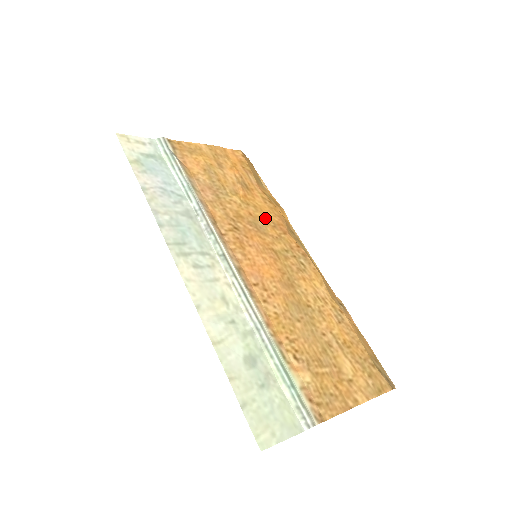
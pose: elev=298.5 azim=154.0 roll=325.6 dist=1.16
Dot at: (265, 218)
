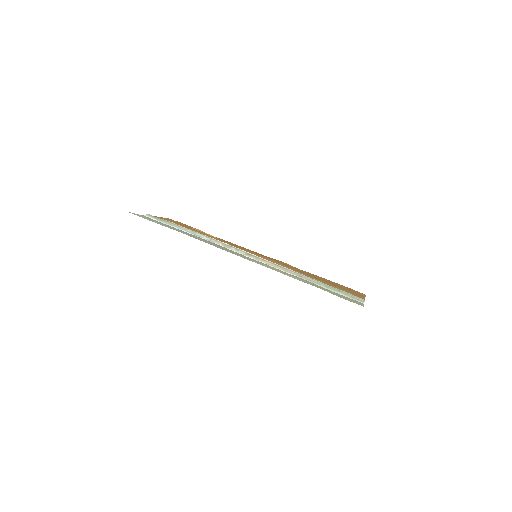
Dot at: (234, 244)
